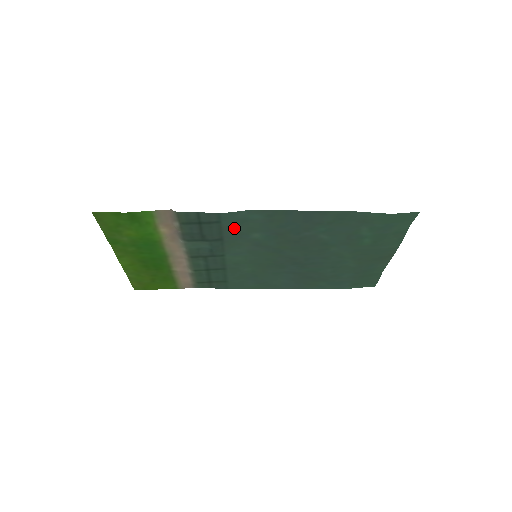
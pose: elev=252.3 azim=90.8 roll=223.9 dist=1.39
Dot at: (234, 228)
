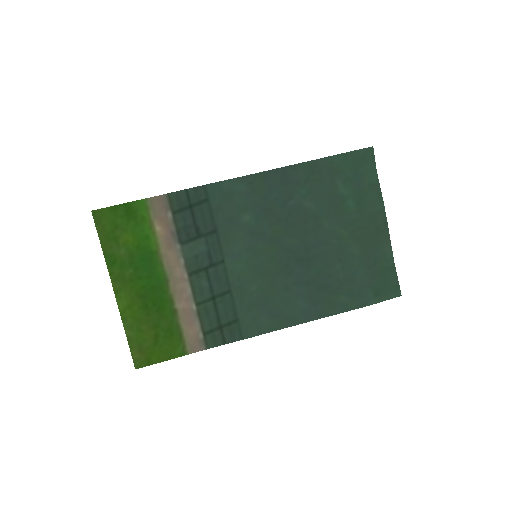
Dot at: (223, 209)
